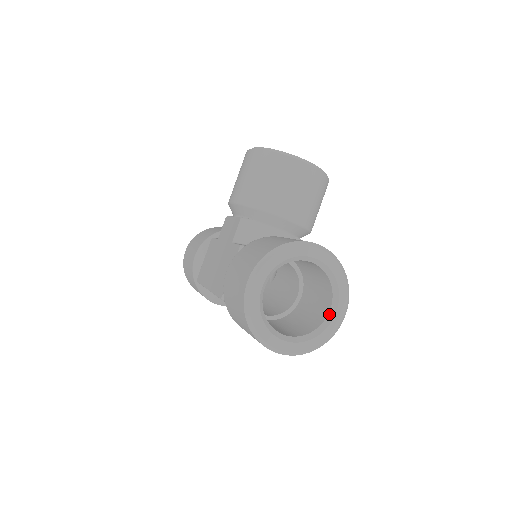
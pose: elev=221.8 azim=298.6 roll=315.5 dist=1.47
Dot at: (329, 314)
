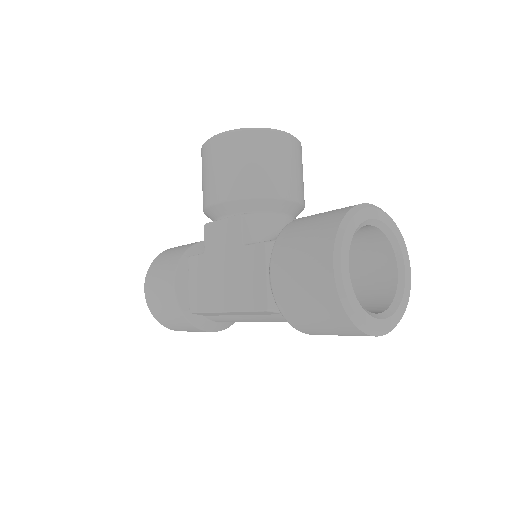
Dot at: (399, 275)
